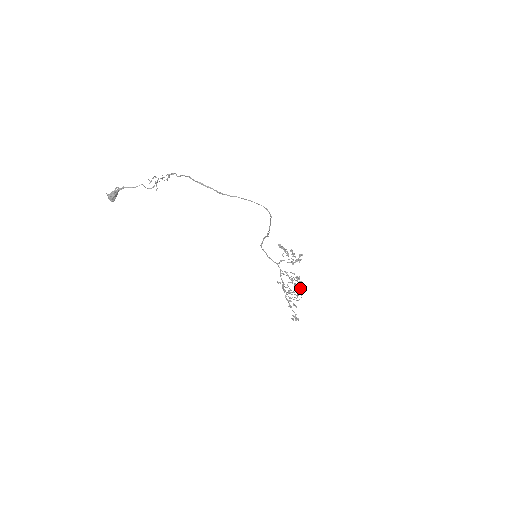
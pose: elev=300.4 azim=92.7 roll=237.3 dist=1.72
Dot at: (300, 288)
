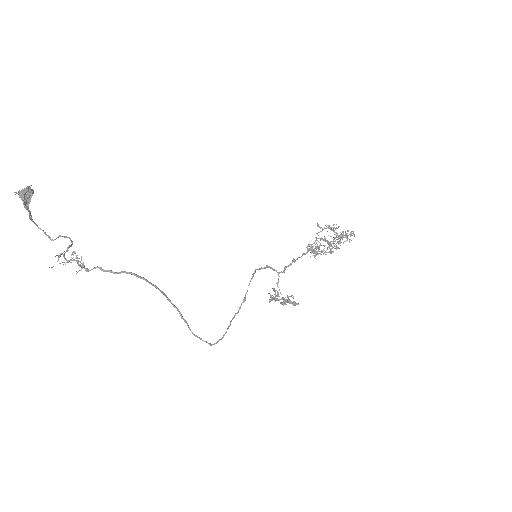
Dot at: (347, 238)
